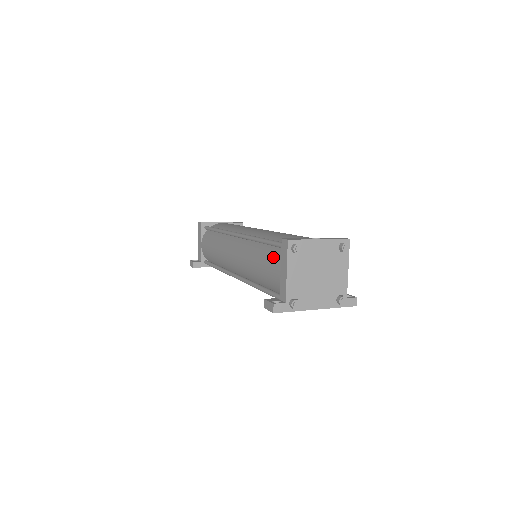
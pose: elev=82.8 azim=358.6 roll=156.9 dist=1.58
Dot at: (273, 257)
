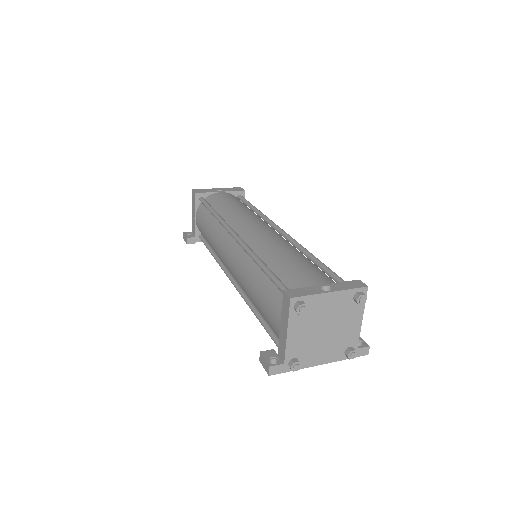
Dot at: (273, 299)
